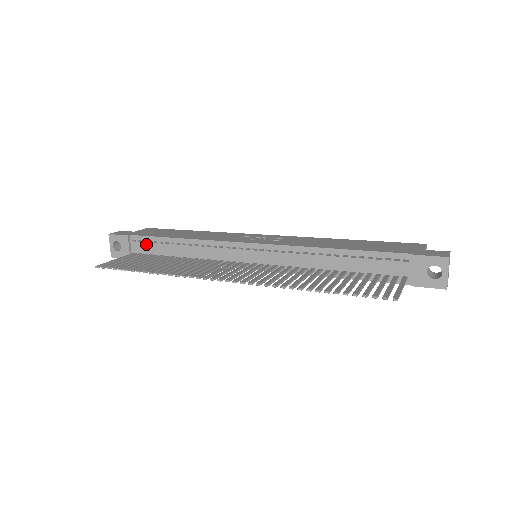
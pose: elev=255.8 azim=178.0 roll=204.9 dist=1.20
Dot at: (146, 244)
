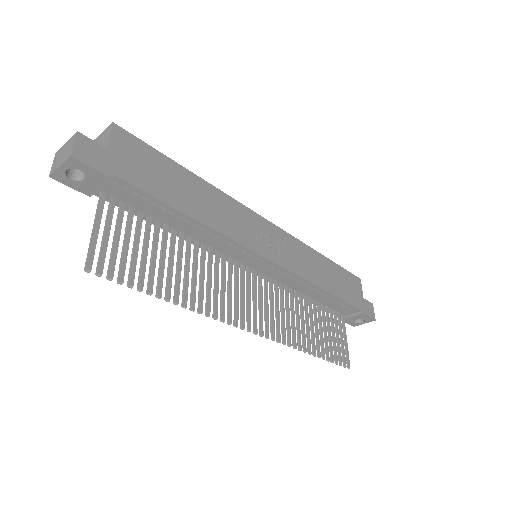
Dot at: (135, 197)
